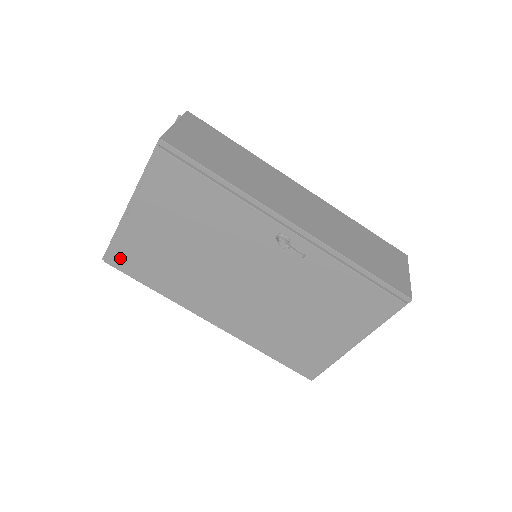
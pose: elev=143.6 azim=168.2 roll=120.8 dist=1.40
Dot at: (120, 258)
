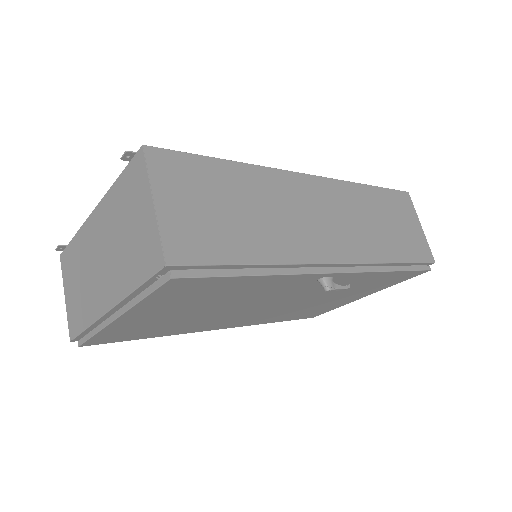
Dot at: (102, 340)
